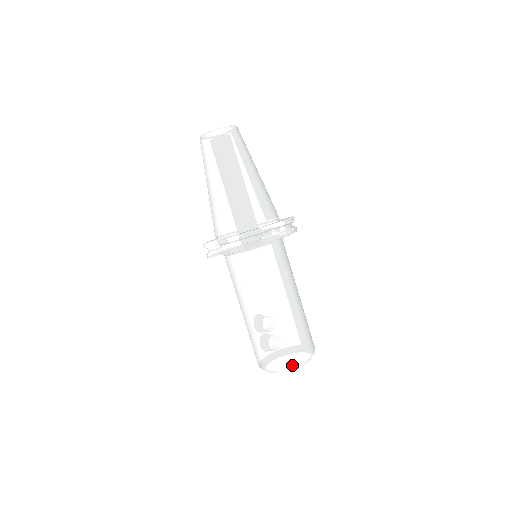
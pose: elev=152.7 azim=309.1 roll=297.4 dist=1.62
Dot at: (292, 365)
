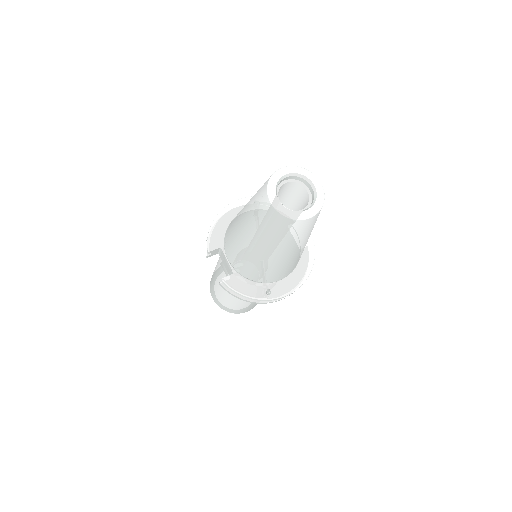
Dot at: (235, 313)
